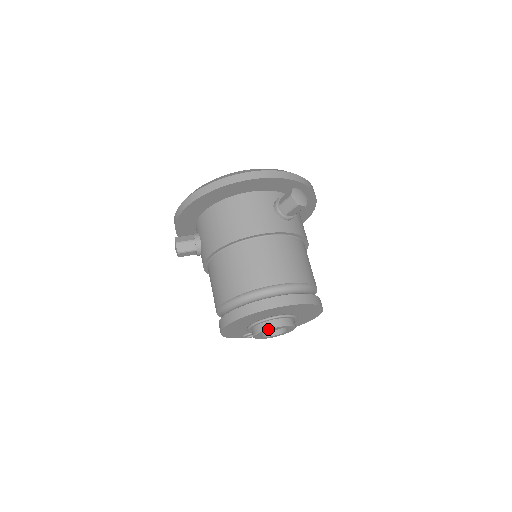
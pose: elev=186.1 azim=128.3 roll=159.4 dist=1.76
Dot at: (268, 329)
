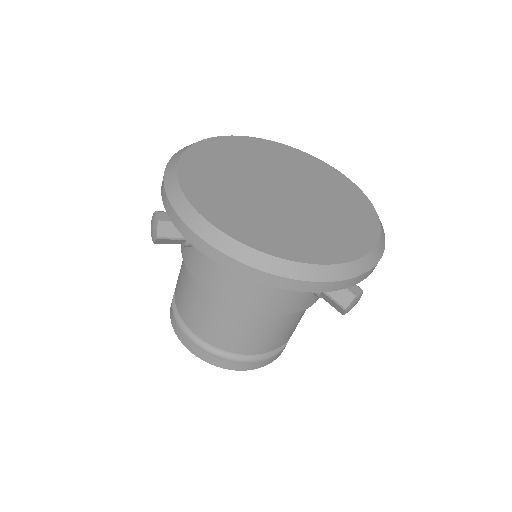
Dot at: occluded
